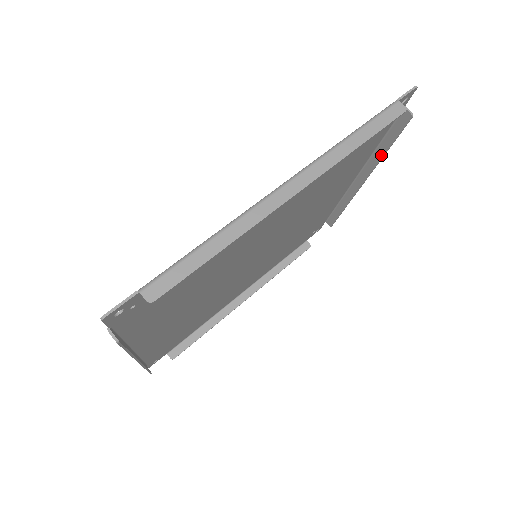
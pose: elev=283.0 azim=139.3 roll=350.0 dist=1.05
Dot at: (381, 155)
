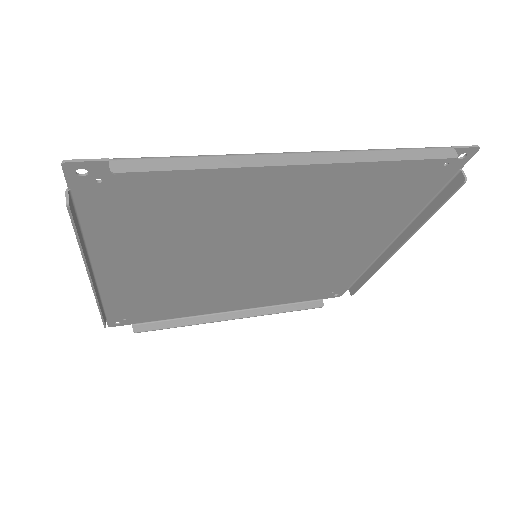
Dot at: (423, 220)
